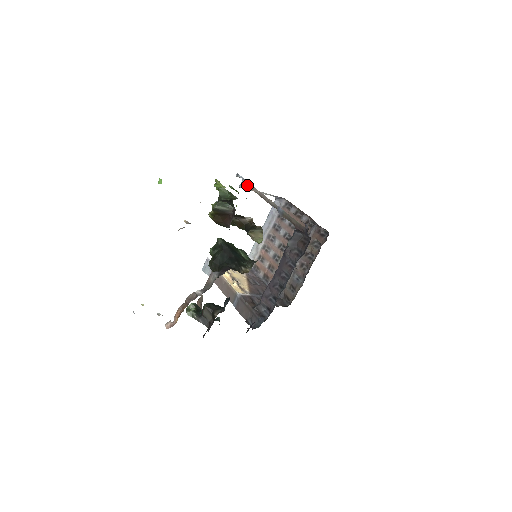
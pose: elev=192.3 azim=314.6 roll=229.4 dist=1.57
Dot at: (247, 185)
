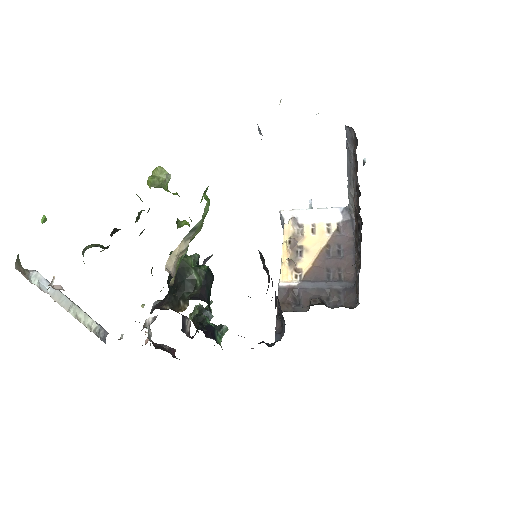
Dot at: (260, 130)
